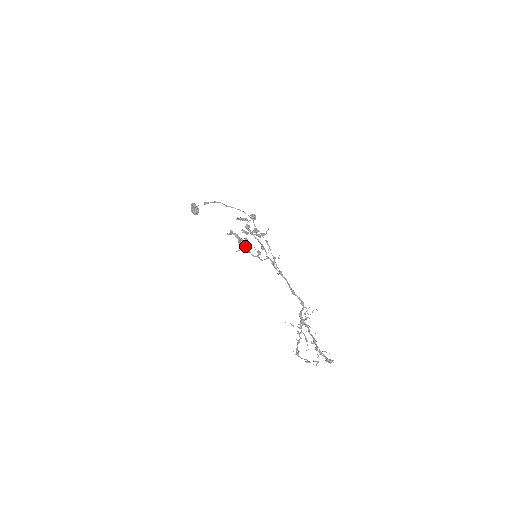
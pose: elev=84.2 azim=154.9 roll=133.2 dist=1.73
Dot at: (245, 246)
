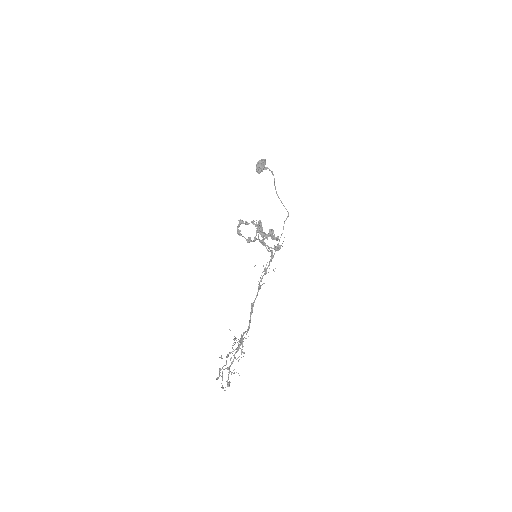
Dot at: (265, 236)
